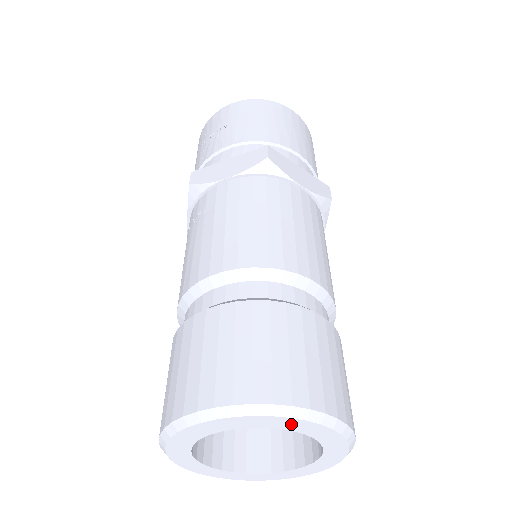
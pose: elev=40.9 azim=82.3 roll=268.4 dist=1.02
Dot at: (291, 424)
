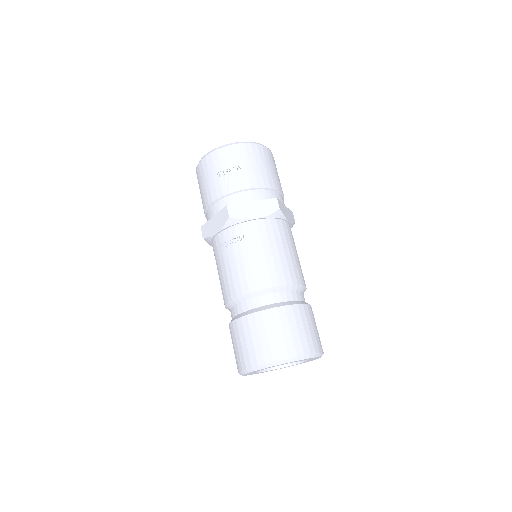
Dot at: occluded
